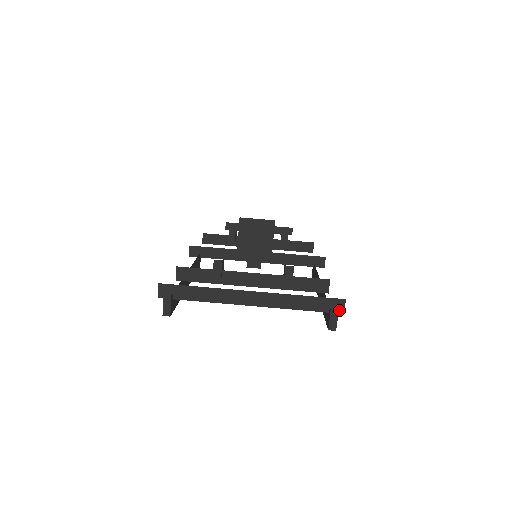
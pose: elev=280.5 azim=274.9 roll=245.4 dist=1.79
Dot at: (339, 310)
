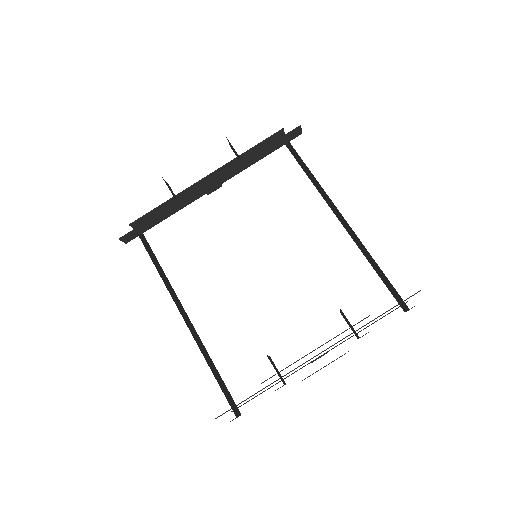
Dot at: occluded
